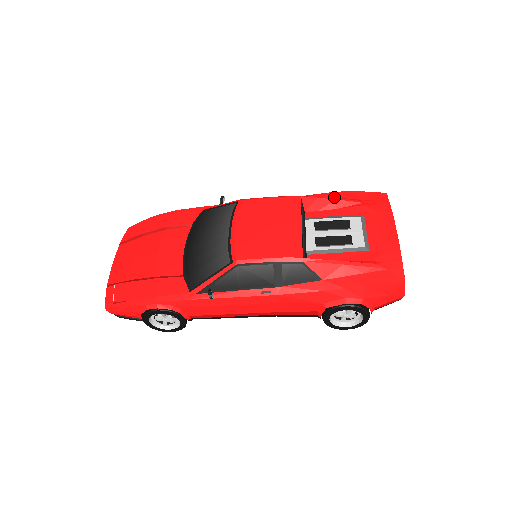
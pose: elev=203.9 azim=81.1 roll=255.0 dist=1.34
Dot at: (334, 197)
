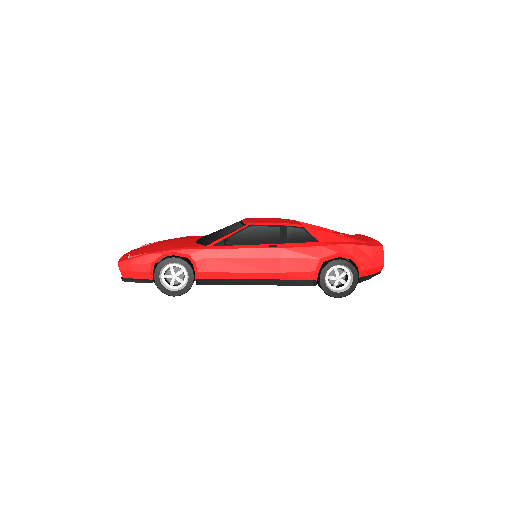
Dot at: occluded
